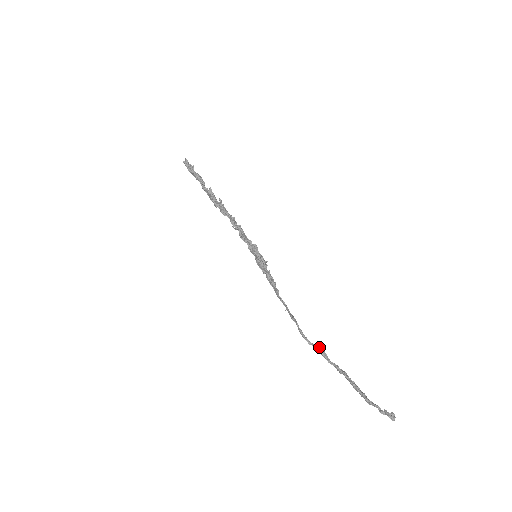
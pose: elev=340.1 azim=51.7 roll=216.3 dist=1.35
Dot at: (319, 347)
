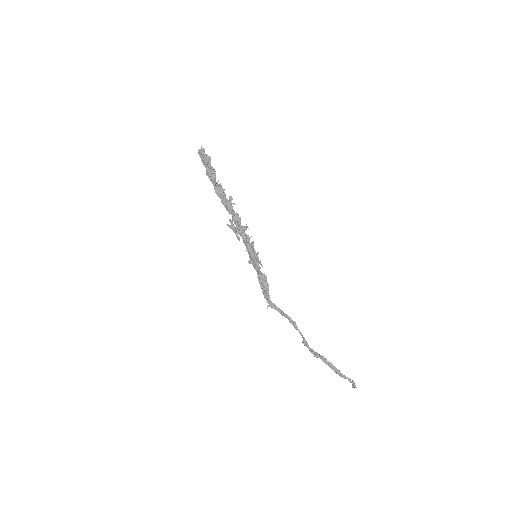
Dot at: (303, 337)
